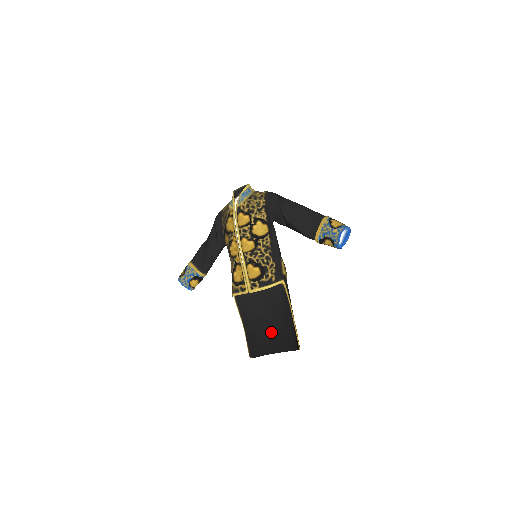
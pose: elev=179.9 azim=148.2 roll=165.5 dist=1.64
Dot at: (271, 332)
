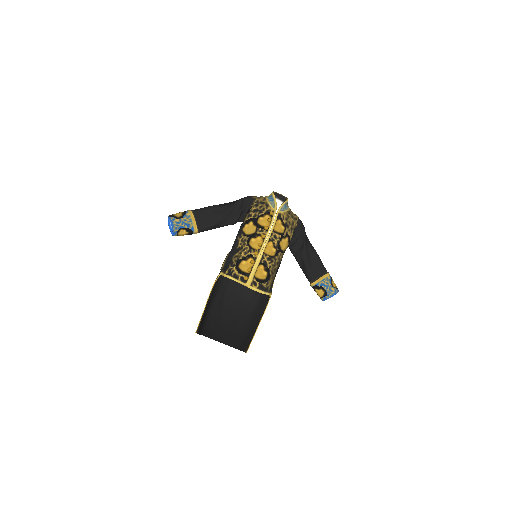
Dot at: (218, 319)
